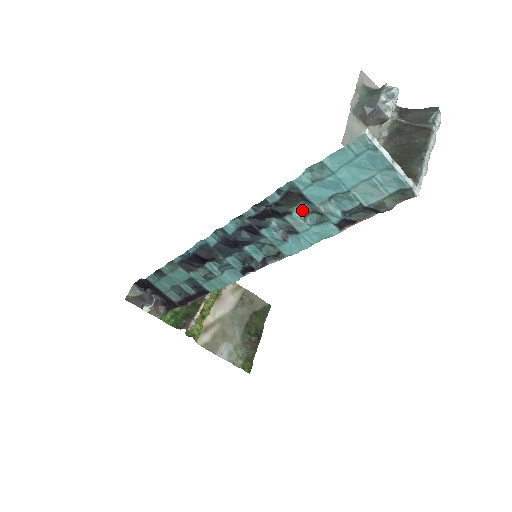
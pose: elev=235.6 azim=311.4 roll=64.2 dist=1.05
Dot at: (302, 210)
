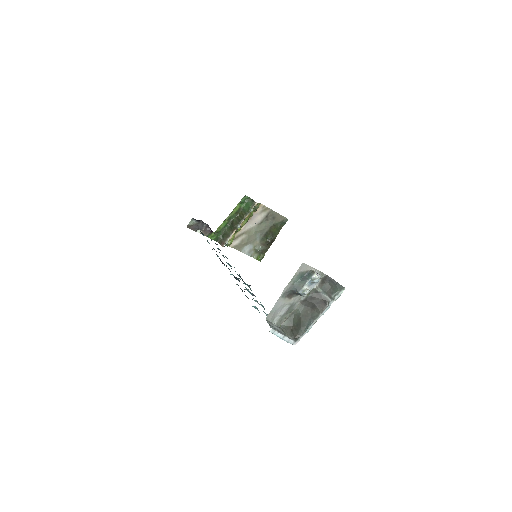
Dot at: occluded
